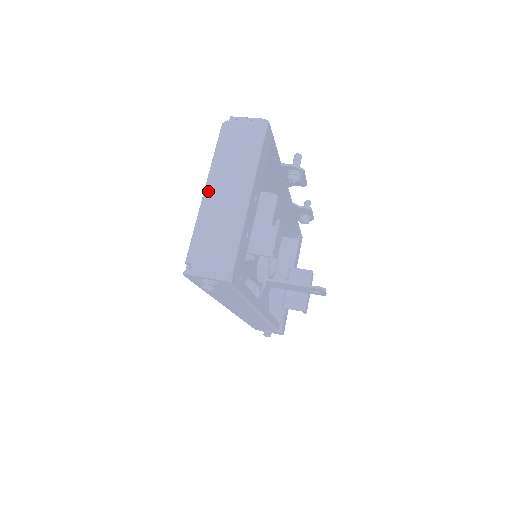
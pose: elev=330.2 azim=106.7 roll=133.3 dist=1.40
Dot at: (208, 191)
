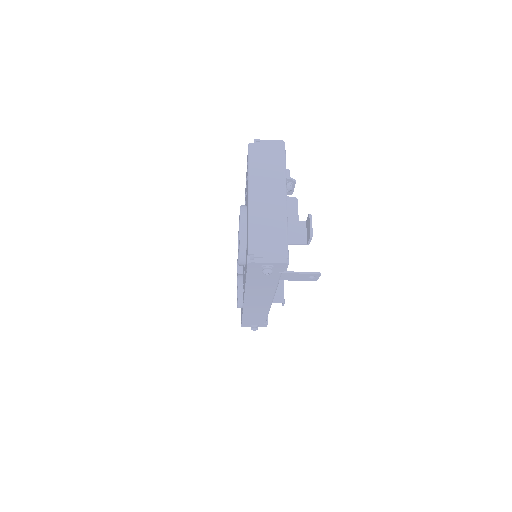
Dot at: (252, 197)
